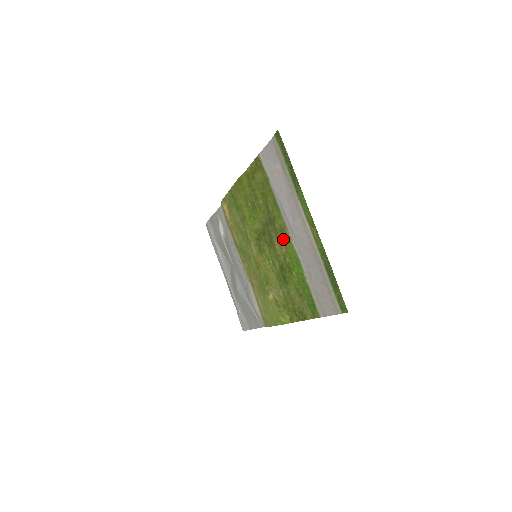
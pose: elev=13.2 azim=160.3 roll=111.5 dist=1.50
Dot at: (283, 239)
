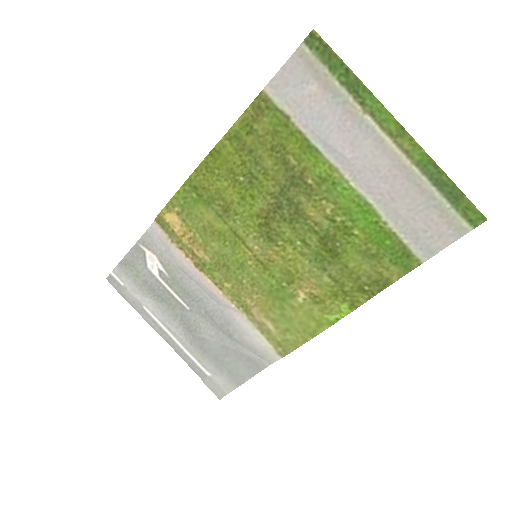
Dot at: (327, 193)
